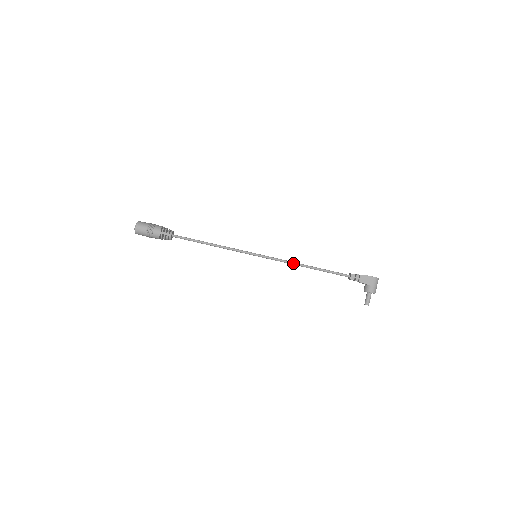
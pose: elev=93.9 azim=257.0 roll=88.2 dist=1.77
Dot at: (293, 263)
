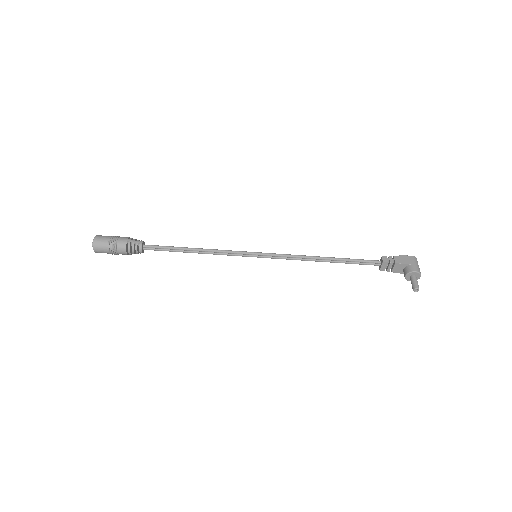
Dot at: (305, 256)
